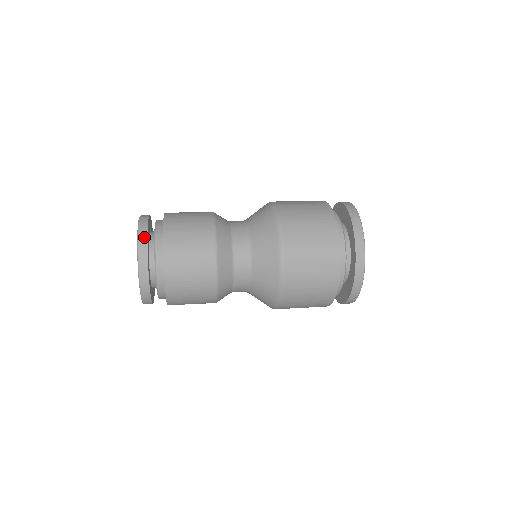
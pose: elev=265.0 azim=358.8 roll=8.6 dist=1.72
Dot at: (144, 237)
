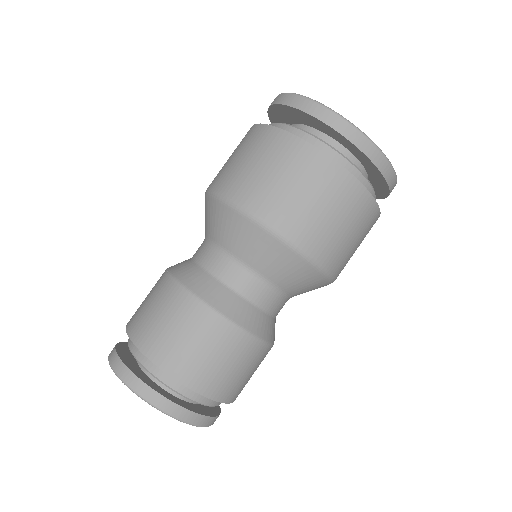
Dot at: (139, 385)
